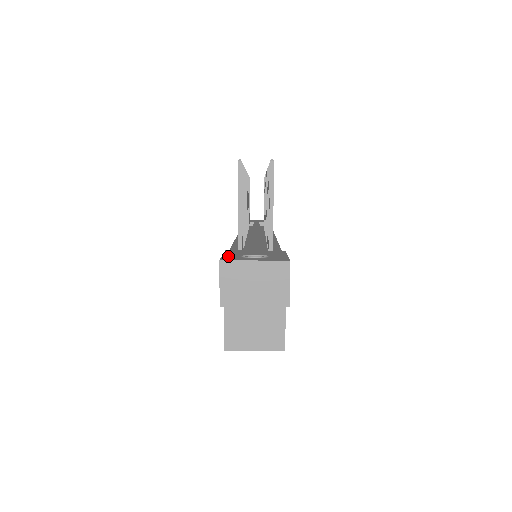
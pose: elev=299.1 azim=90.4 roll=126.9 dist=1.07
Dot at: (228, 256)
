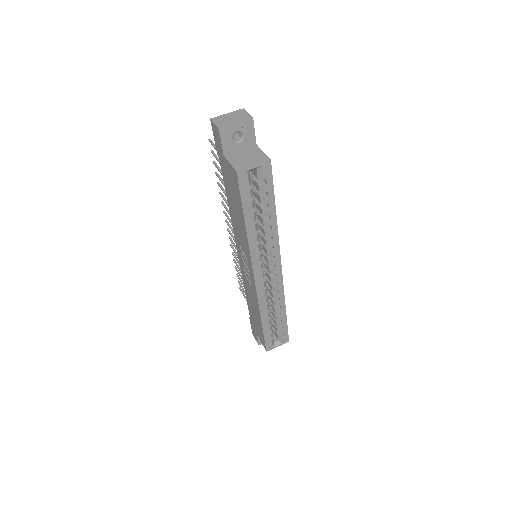
Dot at: occluded
